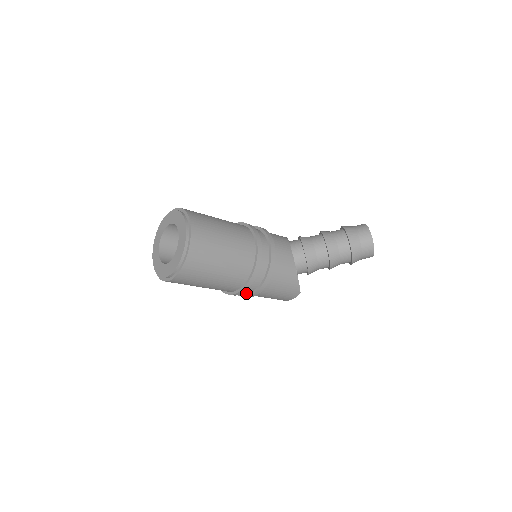
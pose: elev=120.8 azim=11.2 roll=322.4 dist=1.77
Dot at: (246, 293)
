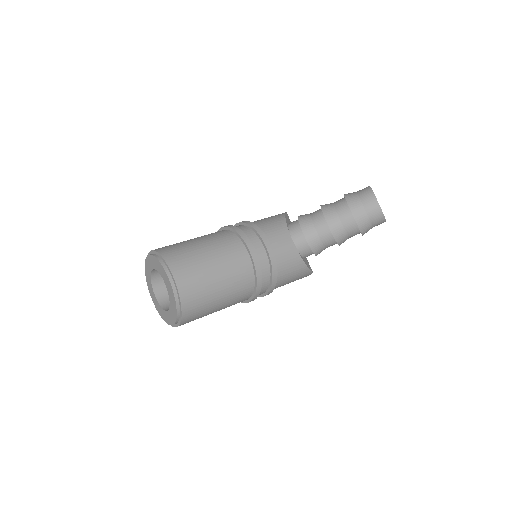
Dot at: occluded
